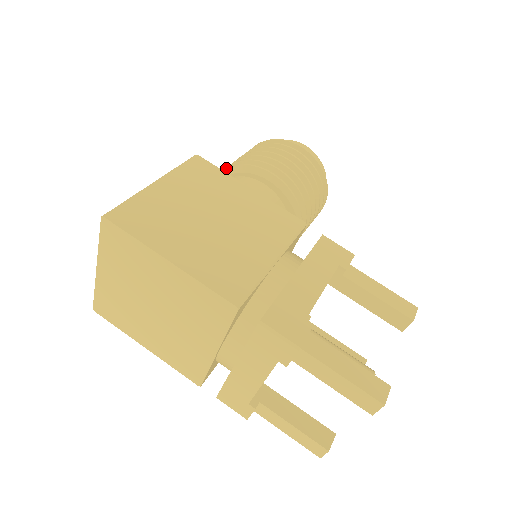
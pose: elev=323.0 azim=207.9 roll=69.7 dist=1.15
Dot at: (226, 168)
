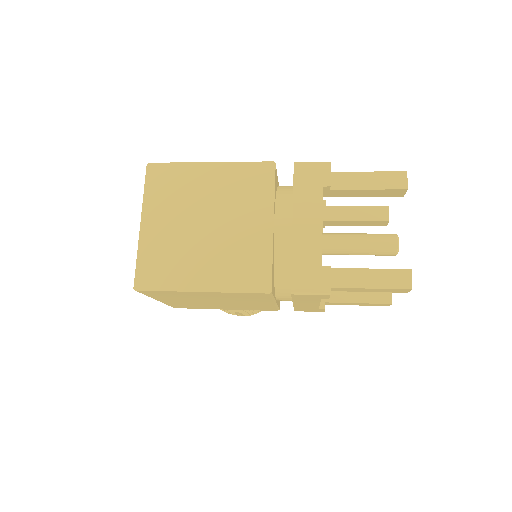
Dot at: occluded
